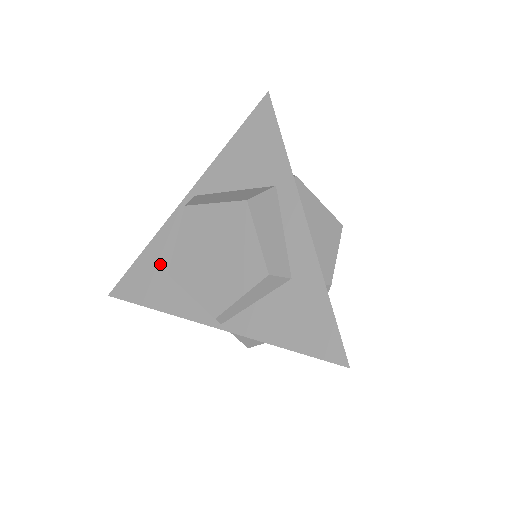
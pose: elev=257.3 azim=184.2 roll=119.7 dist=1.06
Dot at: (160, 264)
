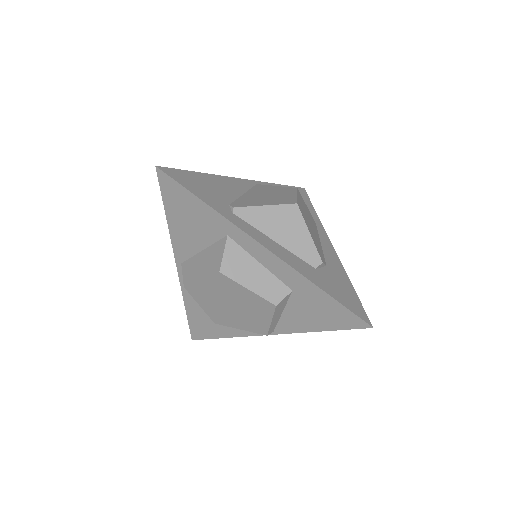
Dot at: (203, 312)
